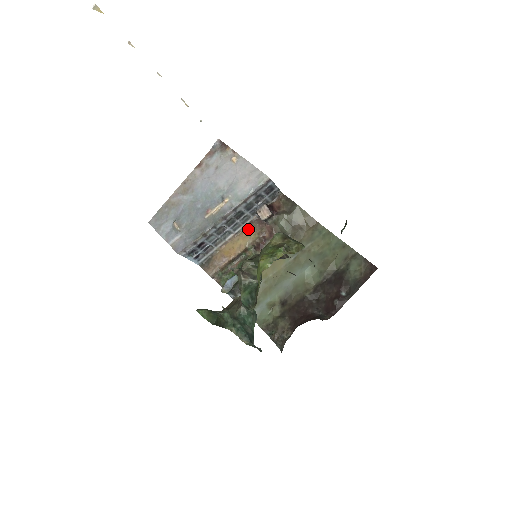
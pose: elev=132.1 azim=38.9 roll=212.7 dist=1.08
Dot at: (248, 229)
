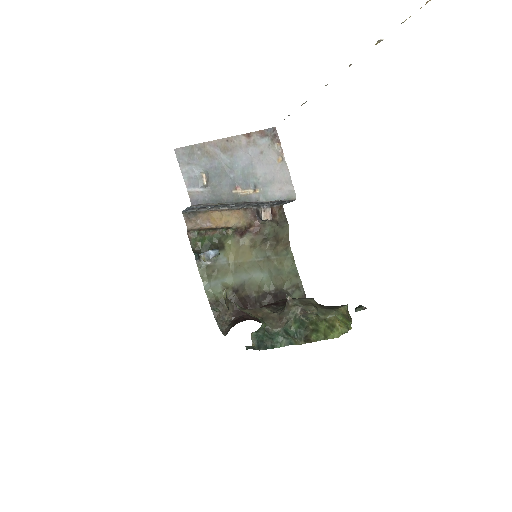
Dot at: (241, 213)
